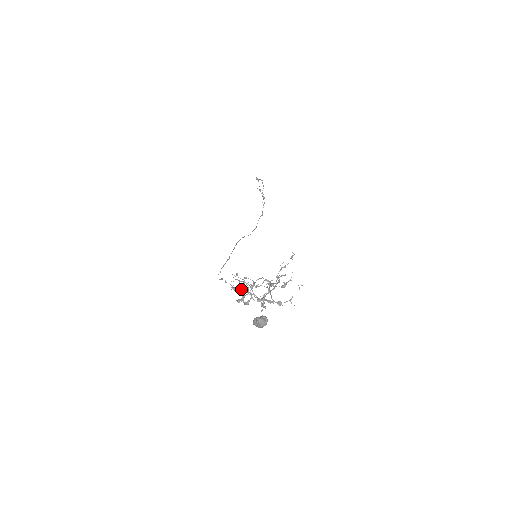
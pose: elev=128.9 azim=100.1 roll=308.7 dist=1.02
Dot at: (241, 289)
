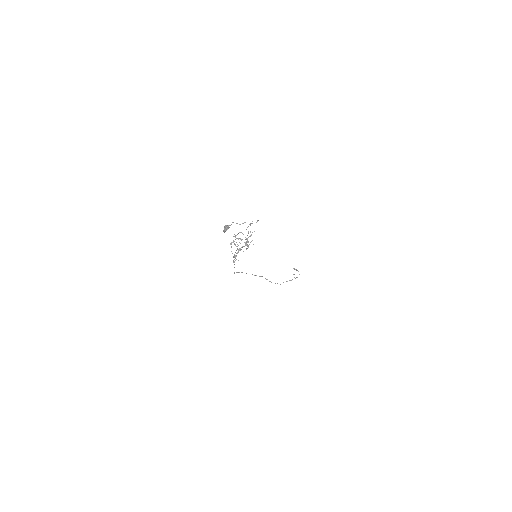
Dot at: (236, 253)
